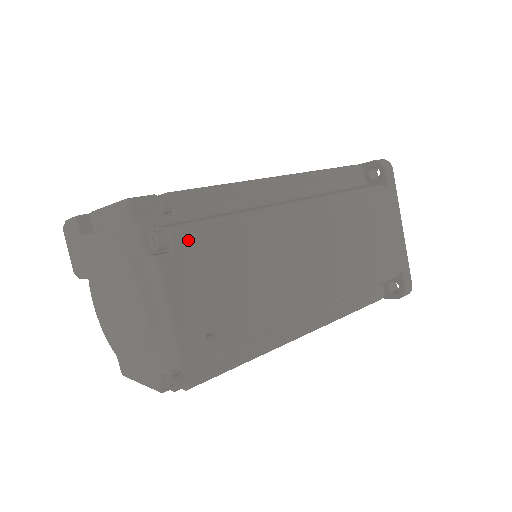
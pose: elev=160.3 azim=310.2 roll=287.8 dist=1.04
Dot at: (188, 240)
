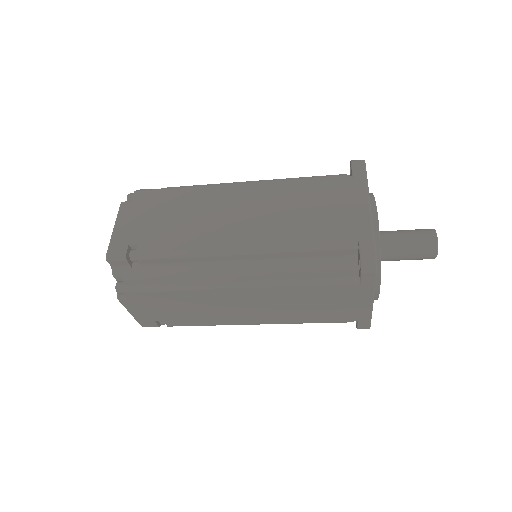
Dot at: (143, 196)
